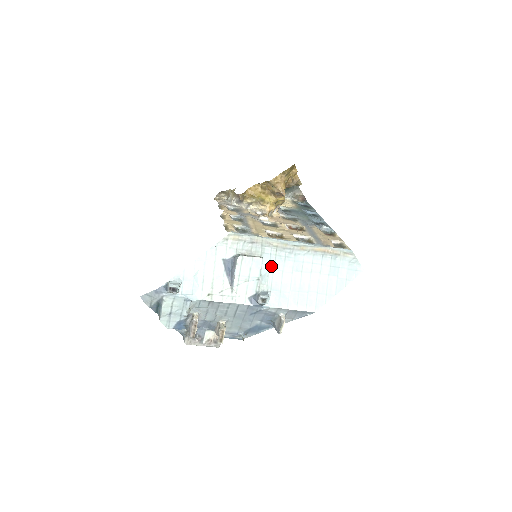
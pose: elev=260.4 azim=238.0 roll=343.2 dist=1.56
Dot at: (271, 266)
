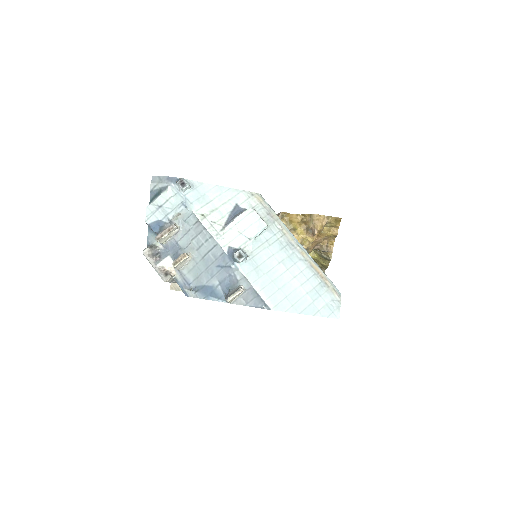
Dot at: (268, 243)
